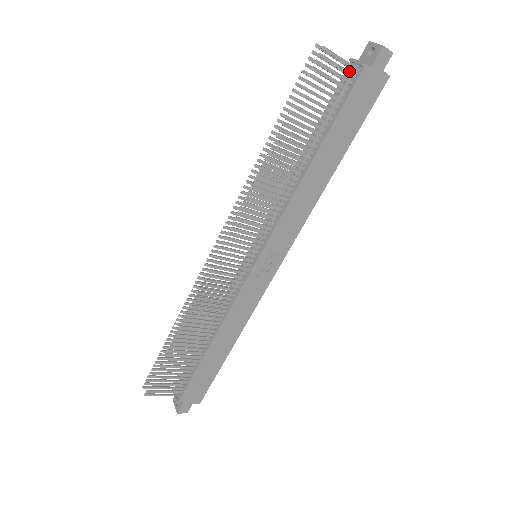
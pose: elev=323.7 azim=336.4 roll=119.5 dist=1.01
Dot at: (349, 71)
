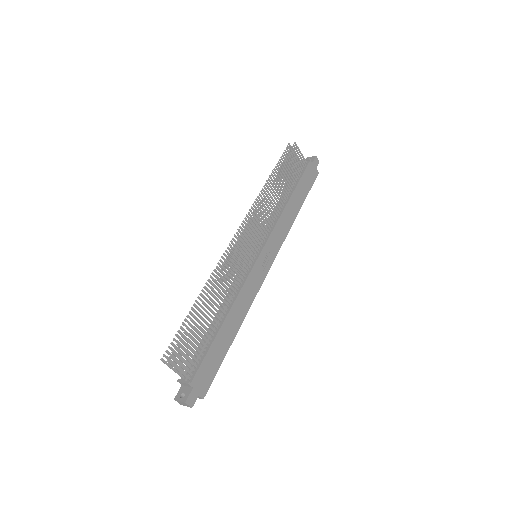
Dot at: (303, 161)
